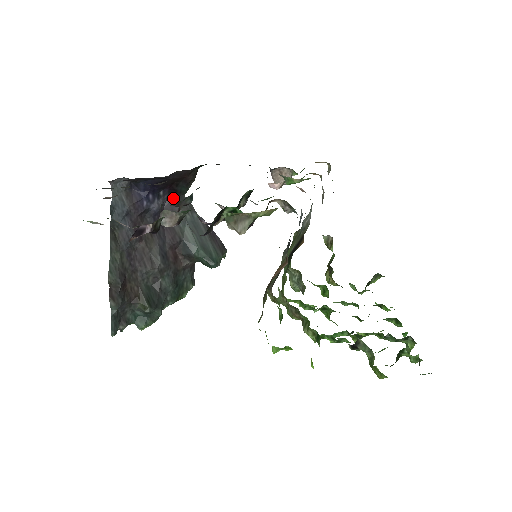
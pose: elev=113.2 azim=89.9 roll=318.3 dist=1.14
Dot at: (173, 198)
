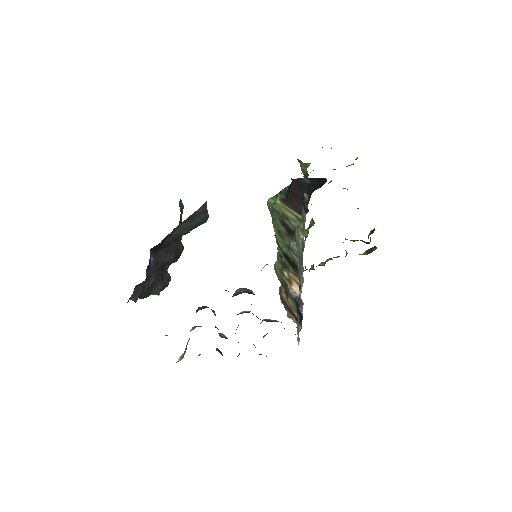
Dot at: occluded
